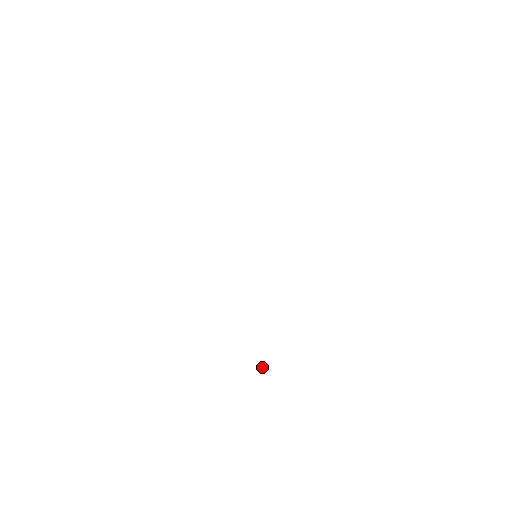
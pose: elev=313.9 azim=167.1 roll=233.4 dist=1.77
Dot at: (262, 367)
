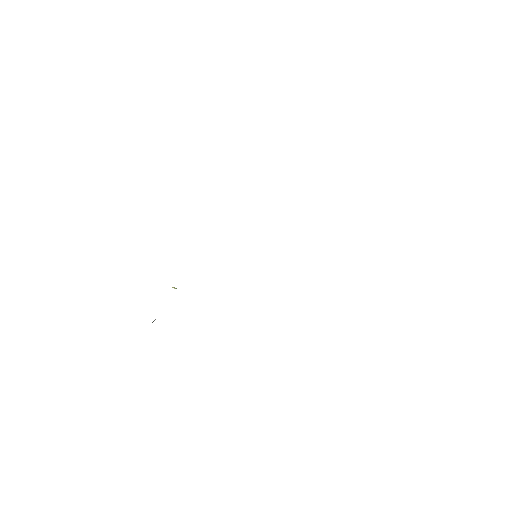
Dot at: (153, 321)
